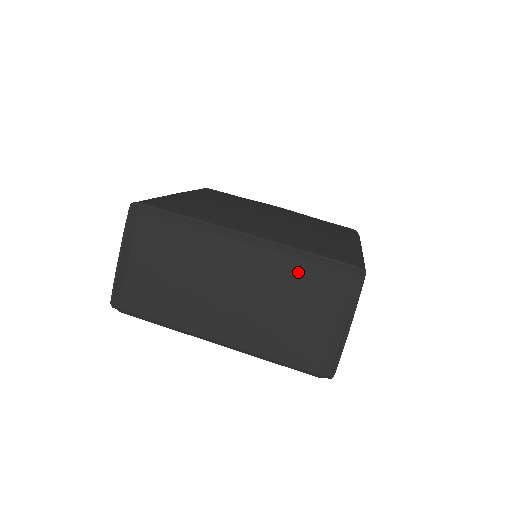
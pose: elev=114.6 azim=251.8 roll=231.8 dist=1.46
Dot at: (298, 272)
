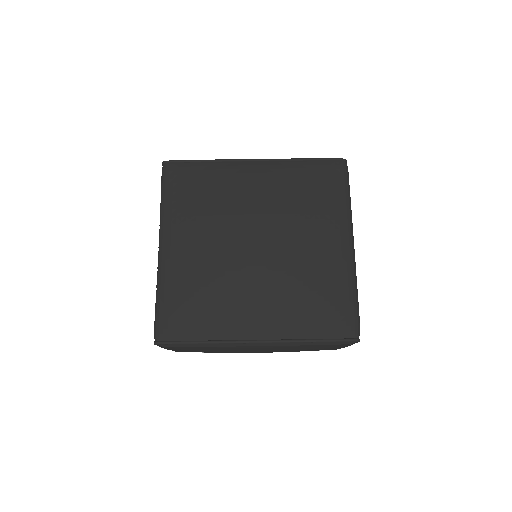
Dot at: (307, 347)
